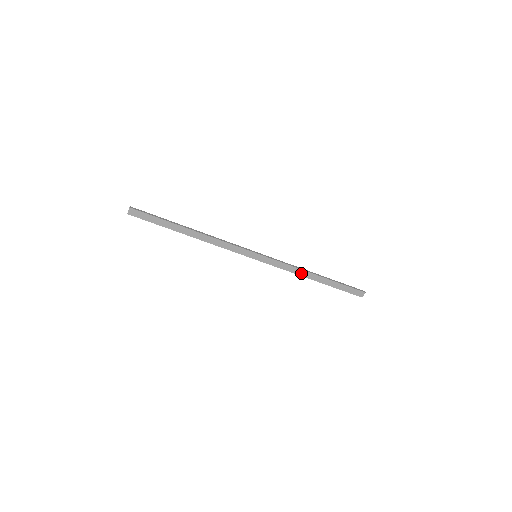
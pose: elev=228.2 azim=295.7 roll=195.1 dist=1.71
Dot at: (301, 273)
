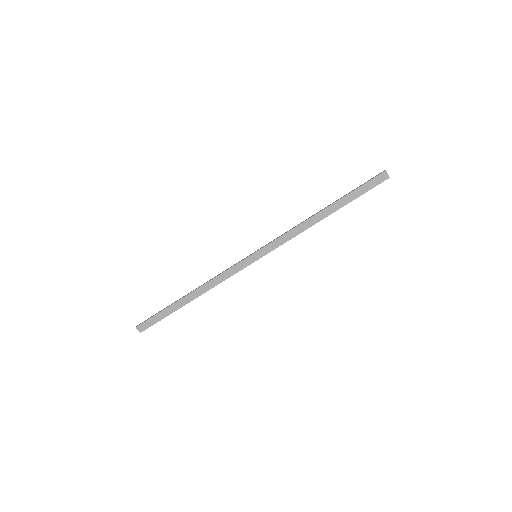
Dot at: (307, 225)
